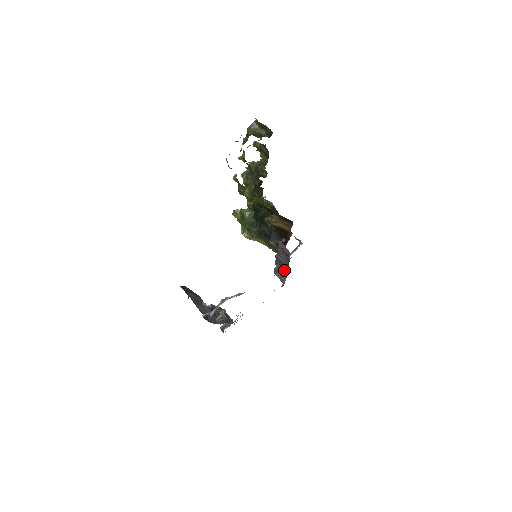
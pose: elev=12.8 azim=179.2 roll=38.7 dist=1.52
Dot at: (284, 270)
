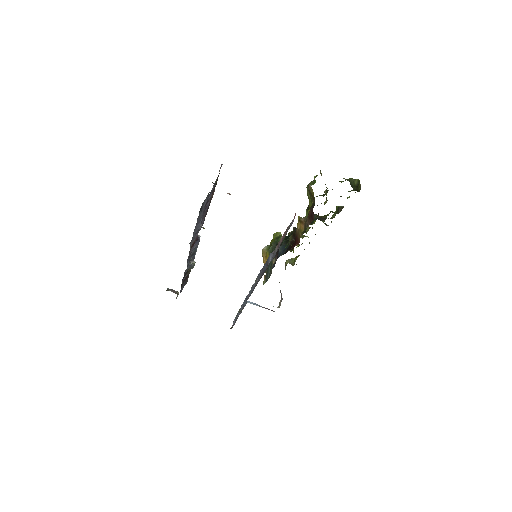
Dot at: occluded
